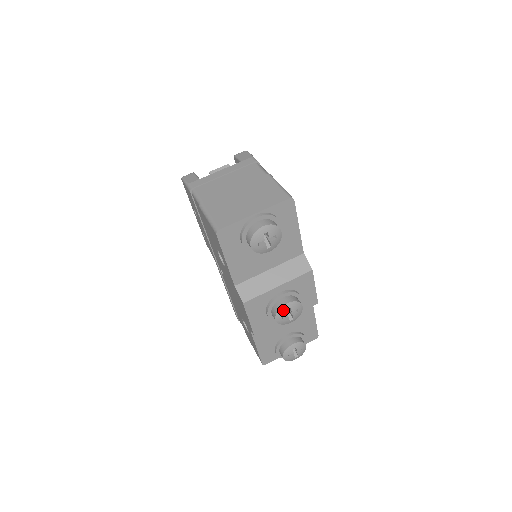
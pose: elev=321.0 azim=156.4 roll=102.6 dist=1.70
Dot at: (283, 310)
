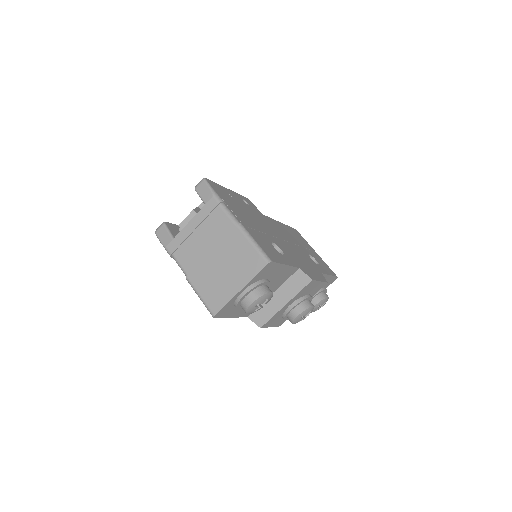
Dot at: (297, 320)
